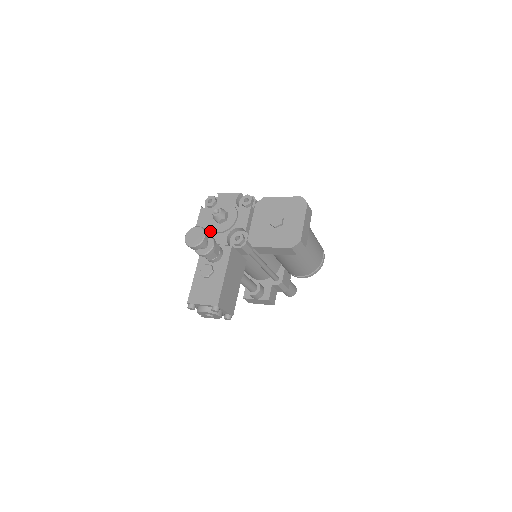
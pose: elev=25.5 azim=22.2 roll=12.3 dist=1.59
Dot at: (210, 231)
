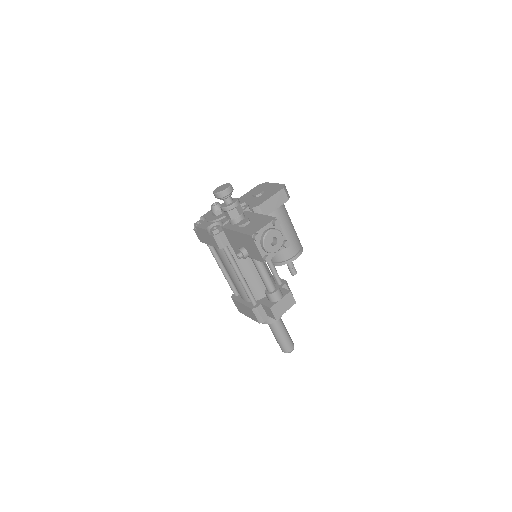
Dot at: (219, 220)
